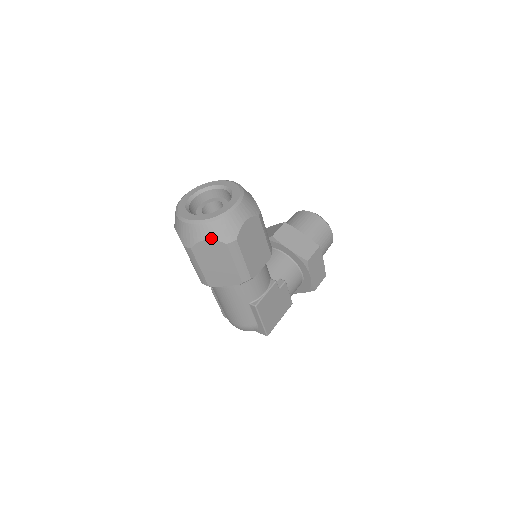
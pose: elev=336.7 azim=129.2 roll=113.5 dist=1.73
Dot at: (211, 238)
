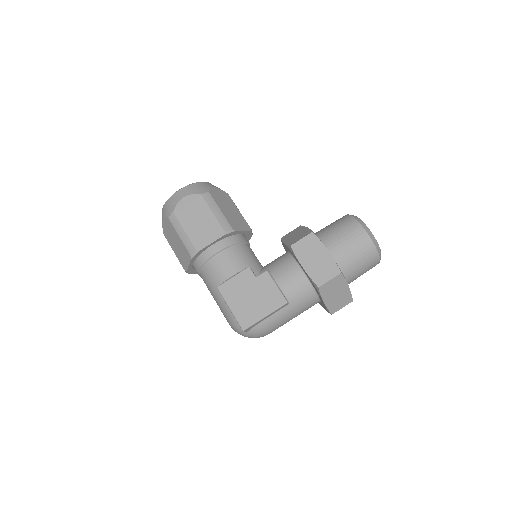
Dot at: (163, 217)
